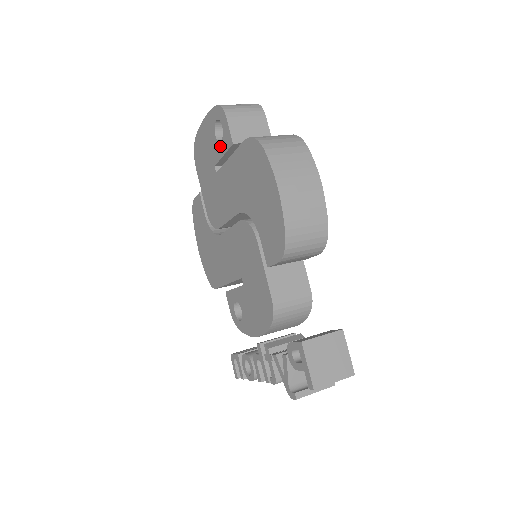
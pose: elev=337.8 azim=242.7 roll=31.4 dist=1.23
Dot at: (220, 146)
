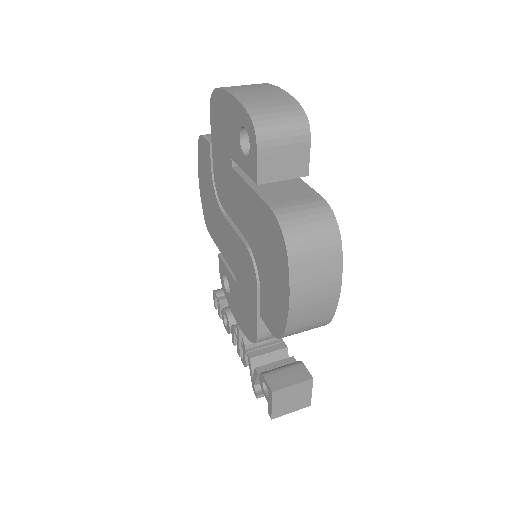
Dot at: (242, 157)
